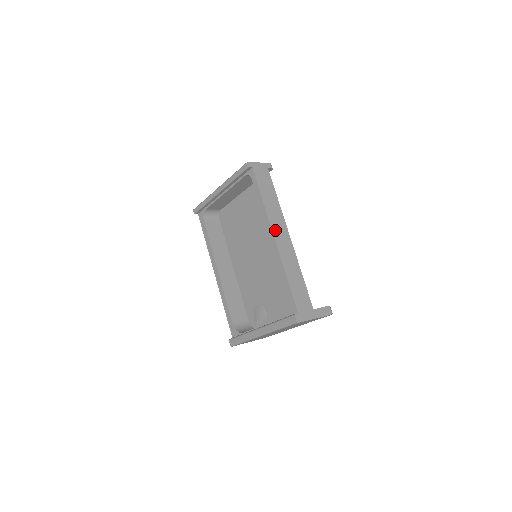
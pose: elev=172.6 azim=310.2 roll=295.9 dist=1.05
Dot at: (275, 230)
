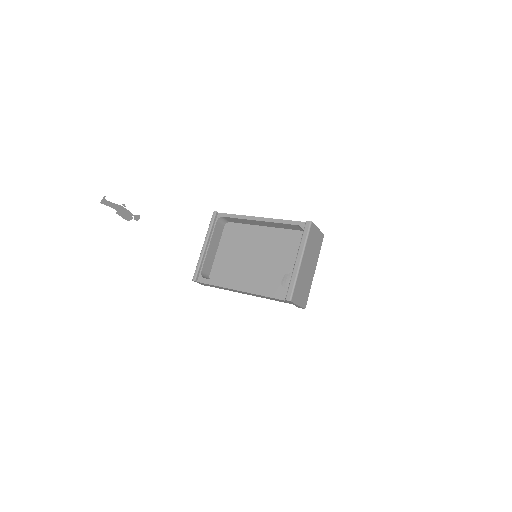
Dot at: (257, 218)
